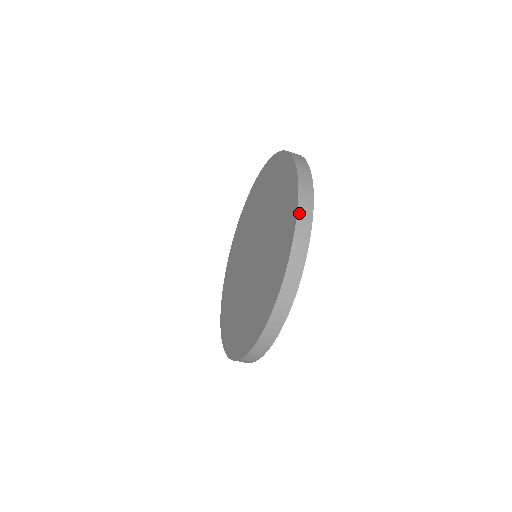
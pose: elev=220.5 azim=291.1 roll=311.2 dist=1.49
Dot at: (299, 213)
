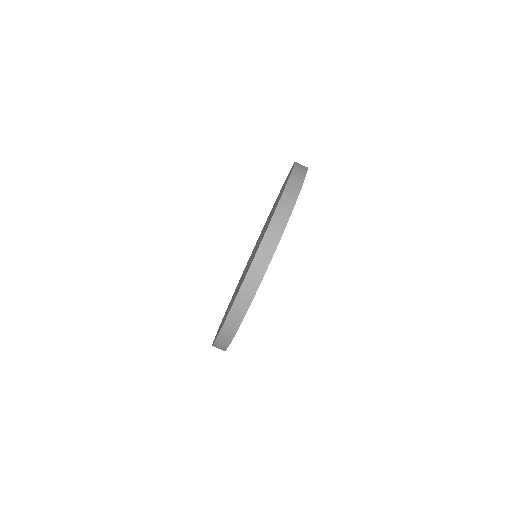
Dot at: (291, 178)
